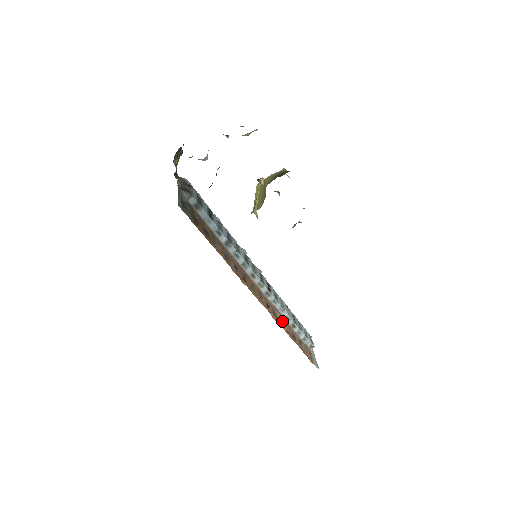
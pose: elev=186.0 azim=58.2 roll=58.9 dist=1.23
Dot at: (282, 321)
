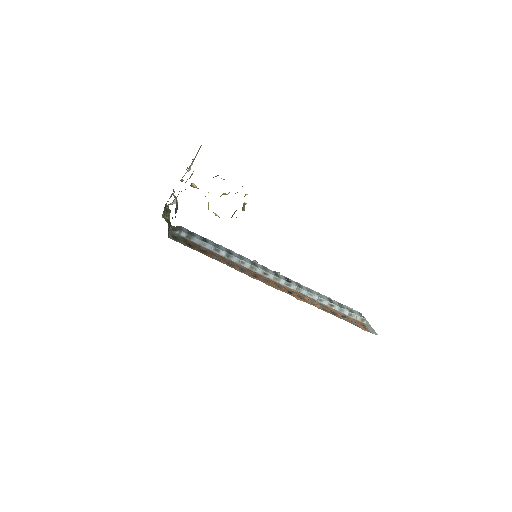
Dot at: (314, 303)
